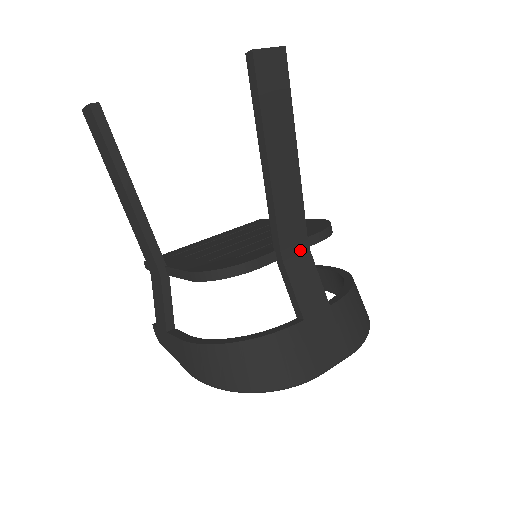
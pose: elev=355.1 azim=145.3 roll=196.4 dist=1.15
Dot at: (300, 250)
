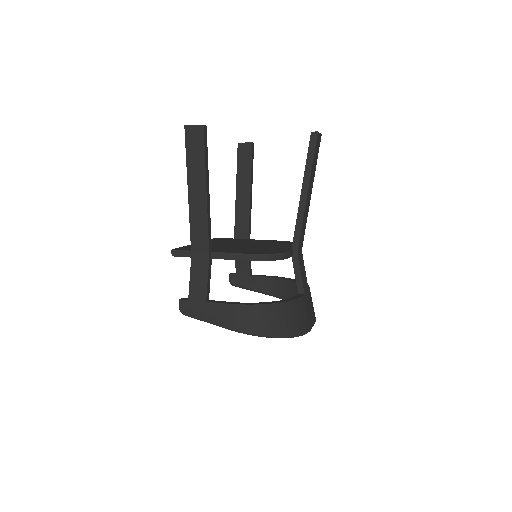
Dot at: (301, 252)
